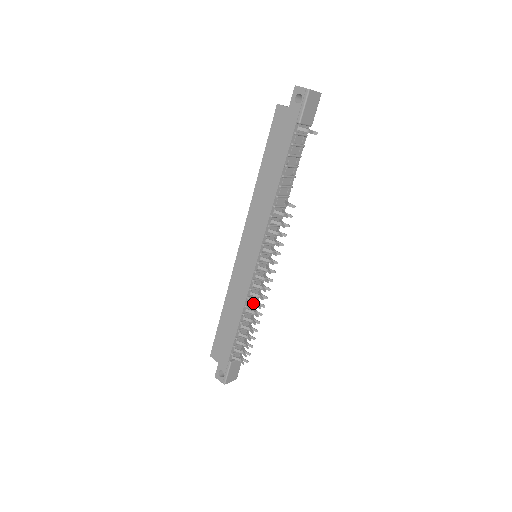
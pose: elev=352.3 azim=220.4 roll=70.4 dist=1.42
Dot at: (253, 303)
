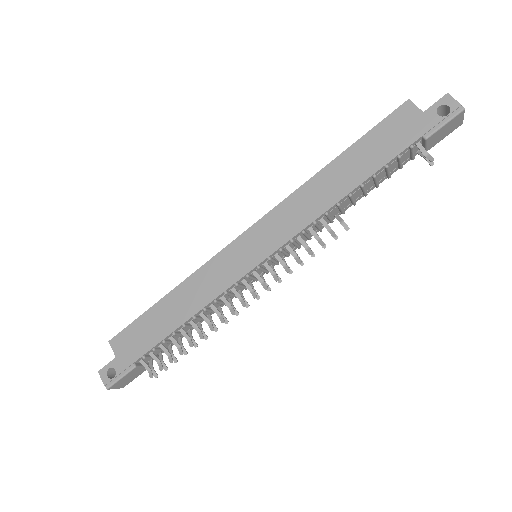
Dot at: (216, 310)
